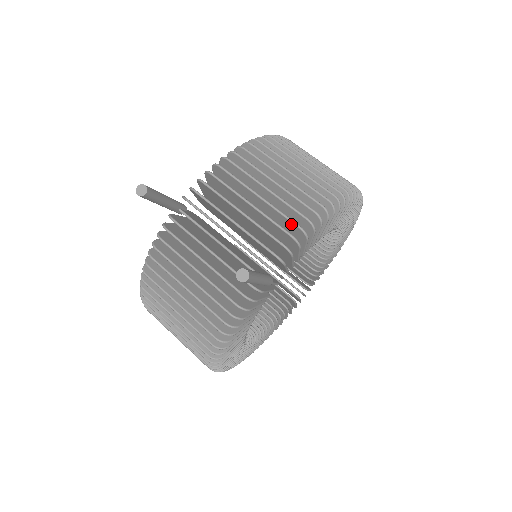
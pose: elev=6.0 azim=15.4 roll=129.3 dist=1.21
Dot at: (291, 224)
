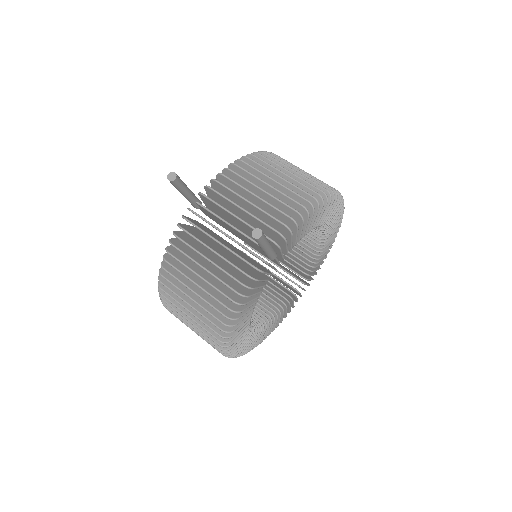
Dot at: (290, 210)
